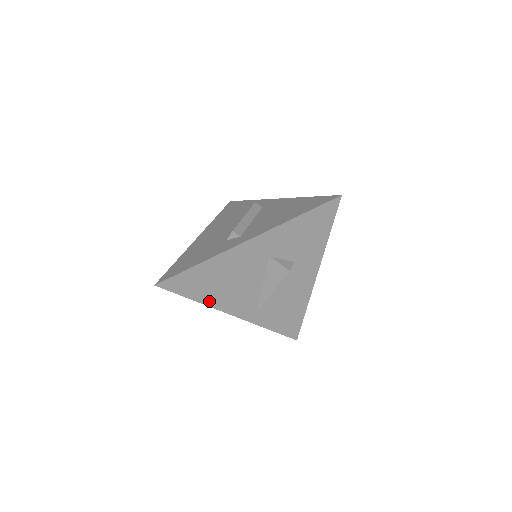
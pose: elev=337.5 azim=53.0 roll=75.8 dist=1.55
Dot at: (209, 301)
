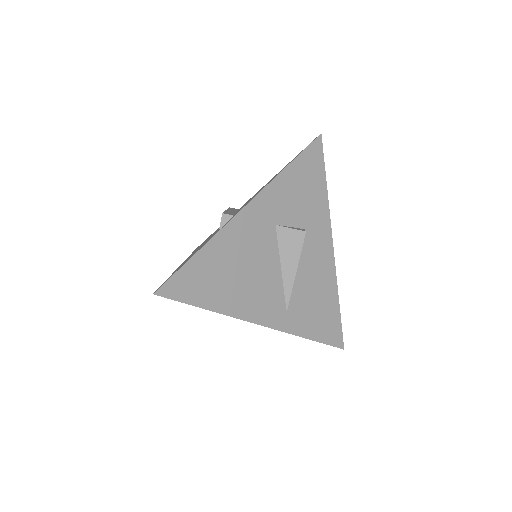
Dot at: (227, 307)
